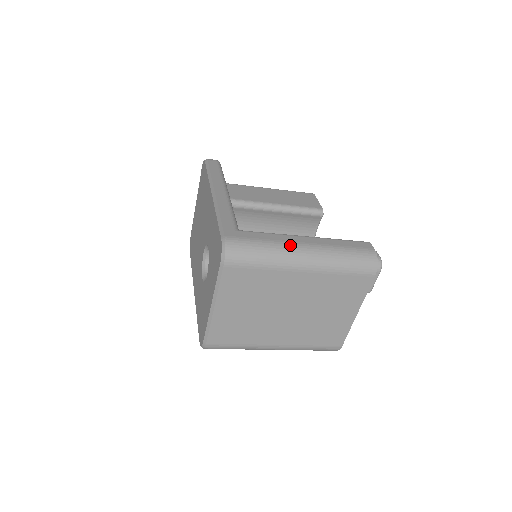
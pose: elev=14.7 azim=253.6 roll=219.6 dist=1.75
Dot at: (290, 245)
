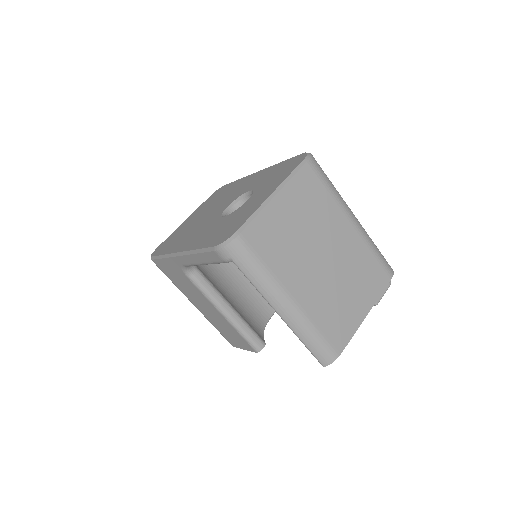
Dot at: occluded
